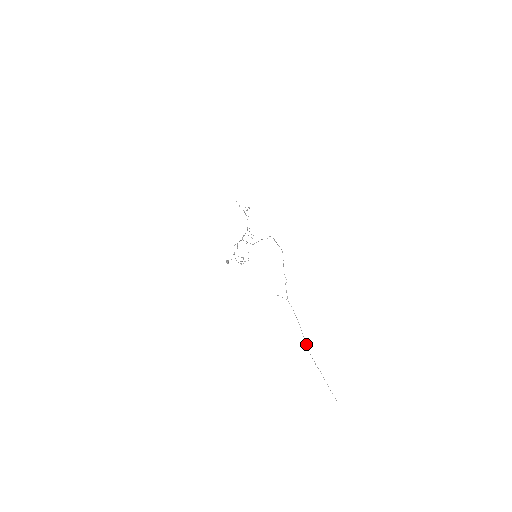
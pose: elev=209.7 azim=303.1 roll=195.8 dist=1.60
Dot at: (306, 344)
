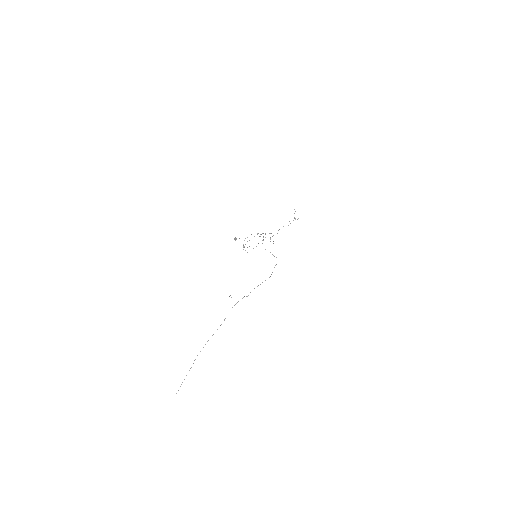
Dot at: occluded
